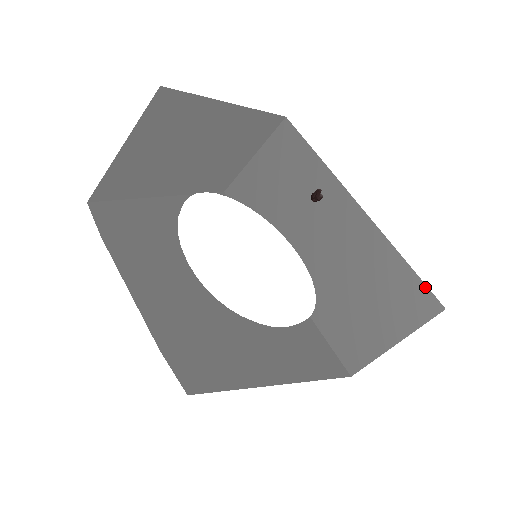
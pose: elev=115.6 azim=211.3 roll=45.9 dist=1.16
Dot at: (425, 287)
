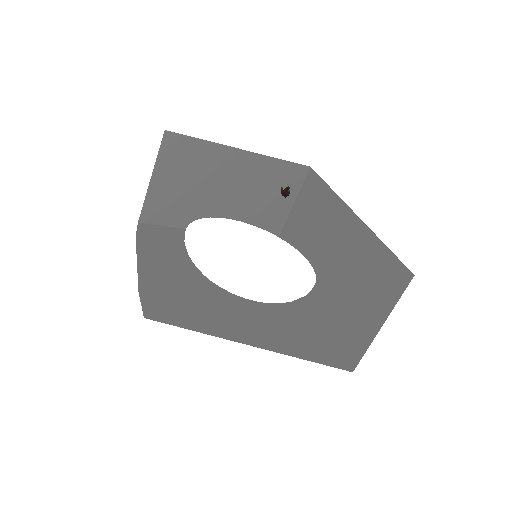
Dot at: (398, 261)
